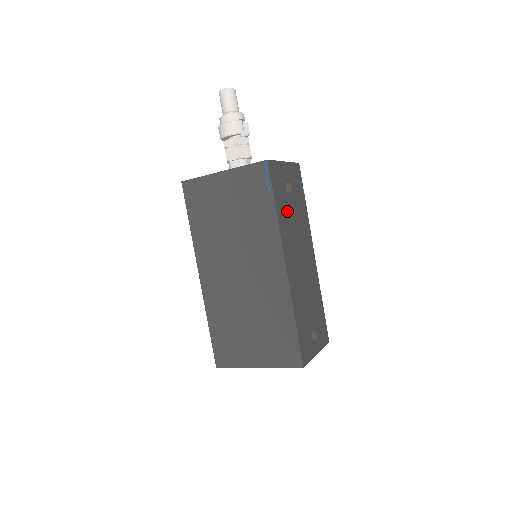
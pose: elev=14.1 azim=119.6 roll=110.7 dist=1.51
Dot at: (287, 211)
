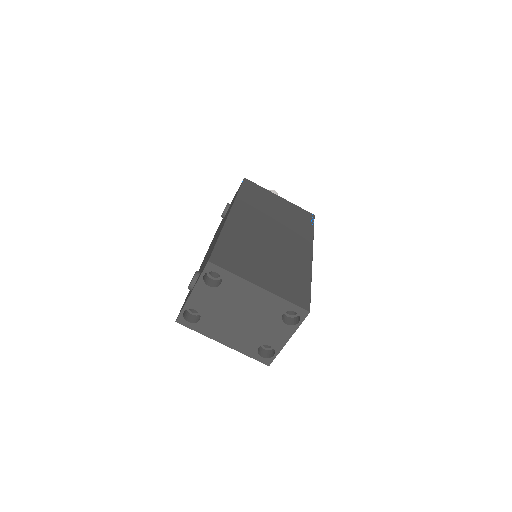
Dot at: occluded
